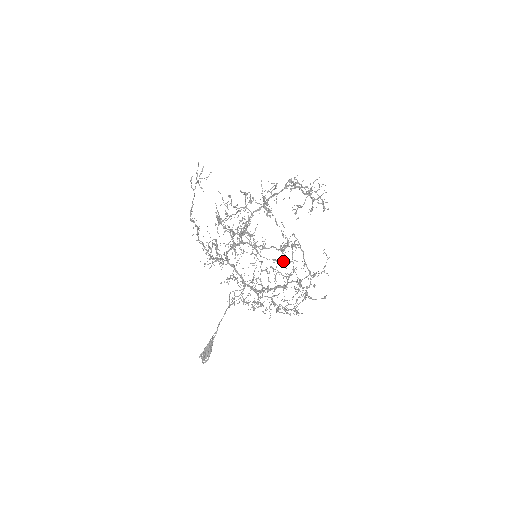
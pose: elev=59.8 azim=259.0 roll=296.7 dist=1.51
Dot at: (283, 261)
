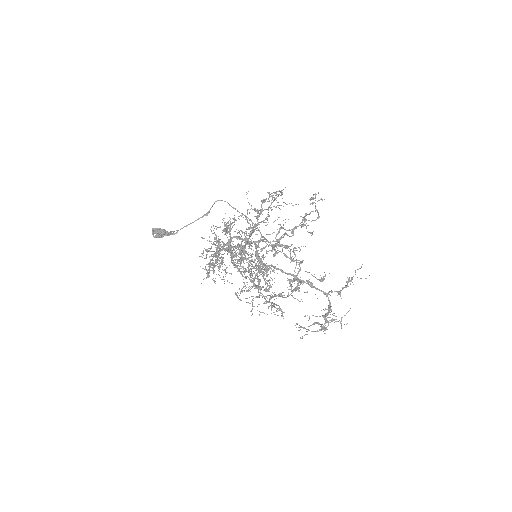
Dot at: (280, 244)
